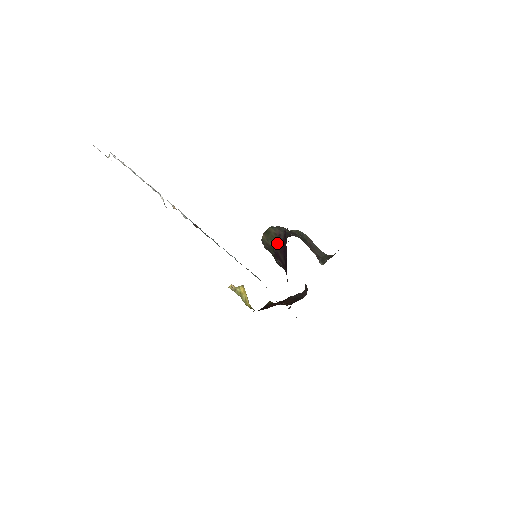
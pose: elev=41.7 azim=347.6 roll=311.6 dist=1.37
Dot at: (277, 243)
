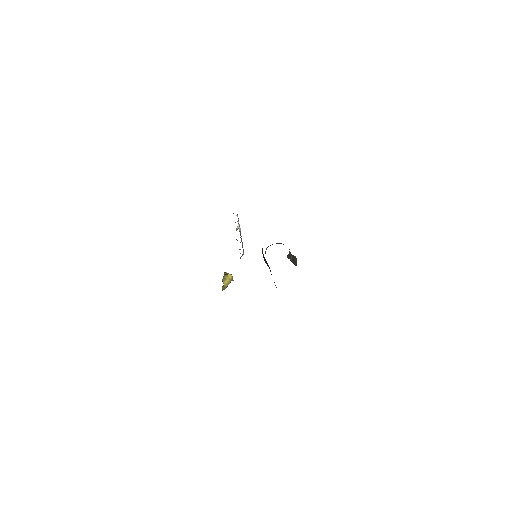
Dot at: occluded
